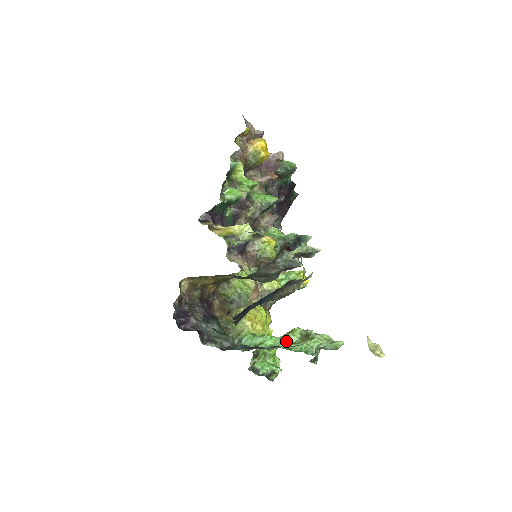
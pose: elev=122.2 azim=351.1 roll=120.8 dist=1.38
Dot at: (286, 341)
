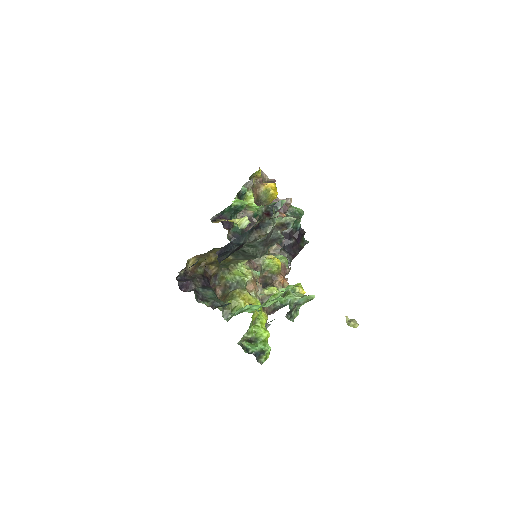
Dot at: (268, 303)
